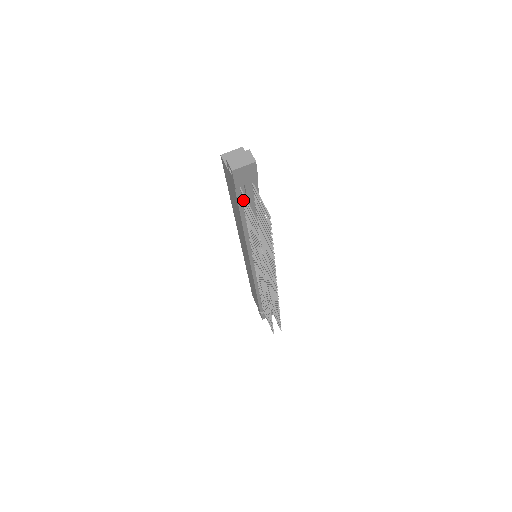
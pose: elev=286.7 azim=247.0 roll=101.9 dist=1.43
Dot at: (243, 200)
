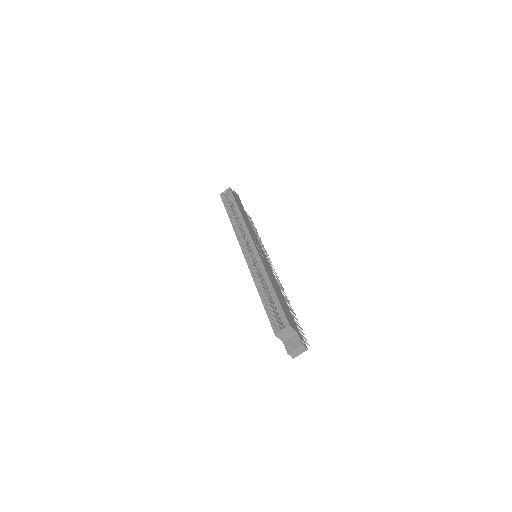
Dot at: occluded
